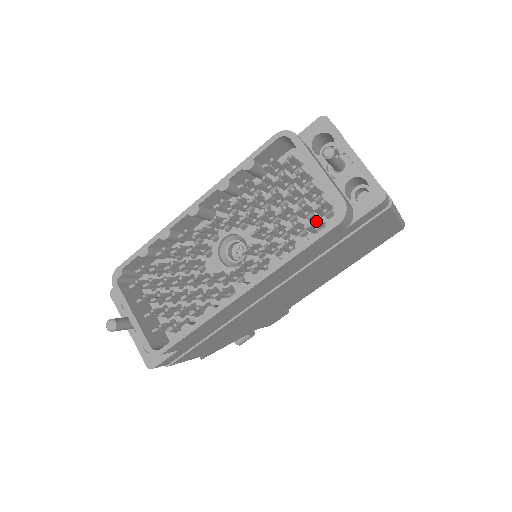
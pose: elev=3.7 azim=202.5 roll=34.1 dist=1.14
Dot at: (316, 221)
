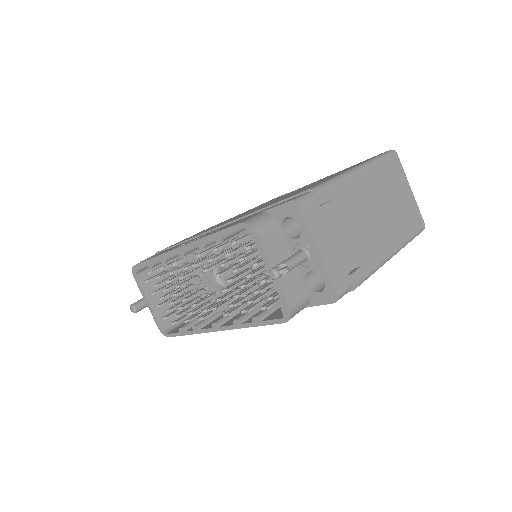
Dot at: occluded
